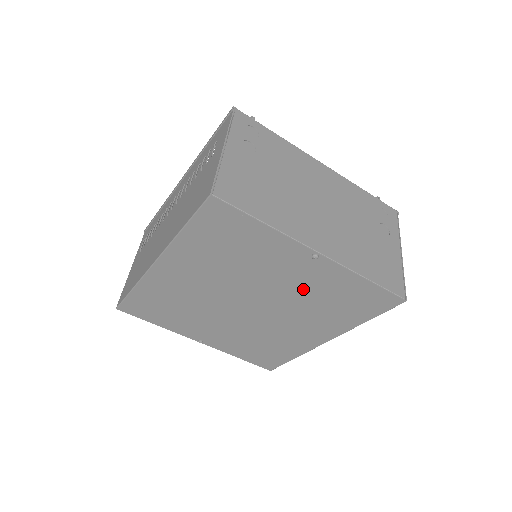
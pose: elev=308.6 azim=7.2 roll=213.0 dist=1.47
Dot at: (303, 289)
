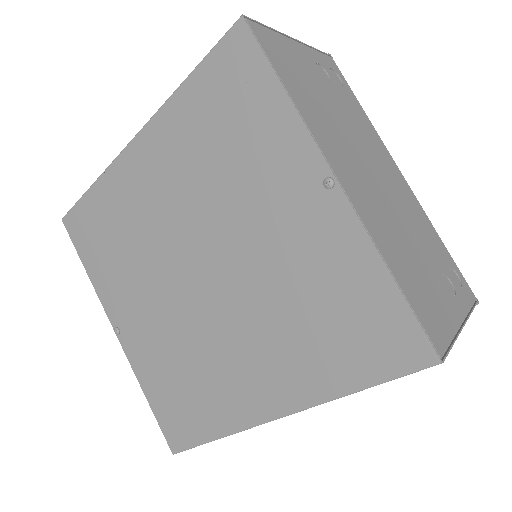
Dot at: (286, 261)
